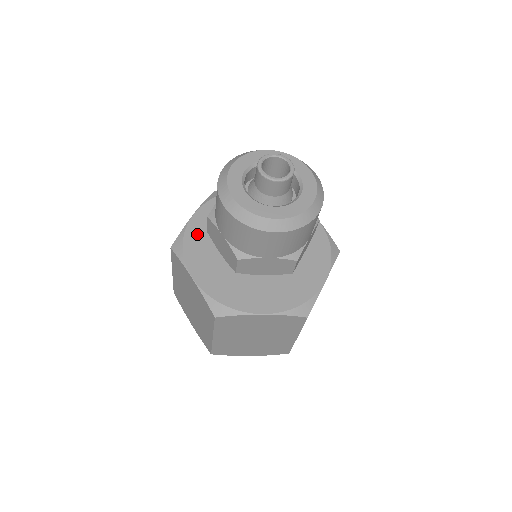
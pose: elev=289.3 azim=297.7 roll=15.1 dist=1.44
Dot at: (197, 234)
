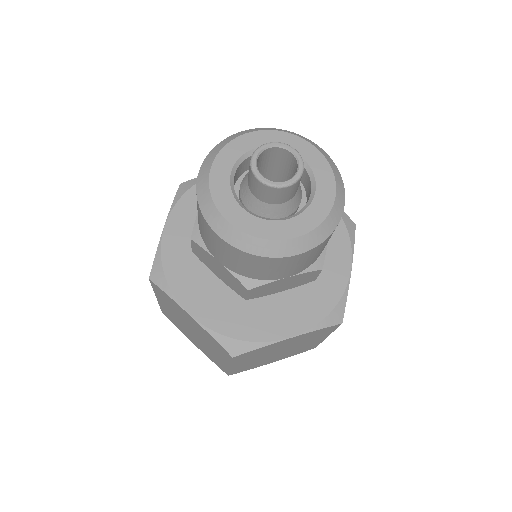
Dot at: (178, 252)
